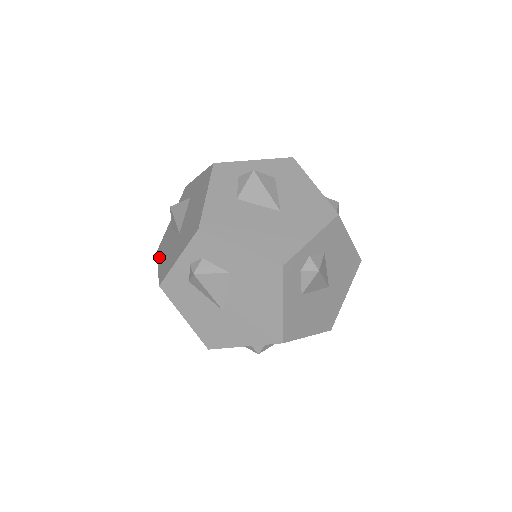
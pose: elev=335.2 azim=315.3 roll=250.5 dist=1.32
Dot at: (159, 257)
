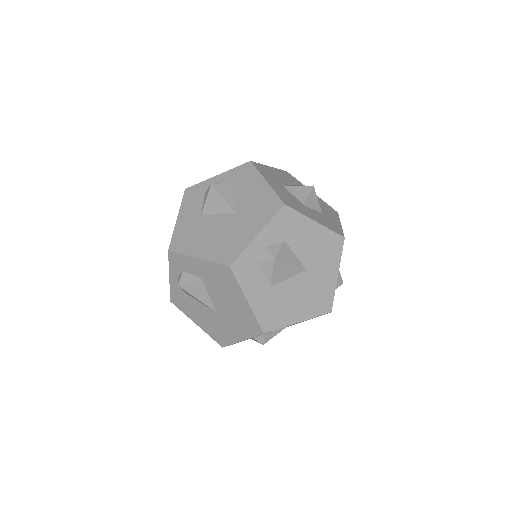
Dot at: (187, 314)
